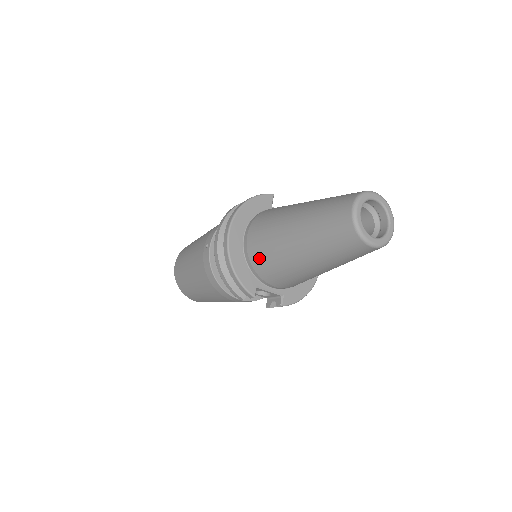
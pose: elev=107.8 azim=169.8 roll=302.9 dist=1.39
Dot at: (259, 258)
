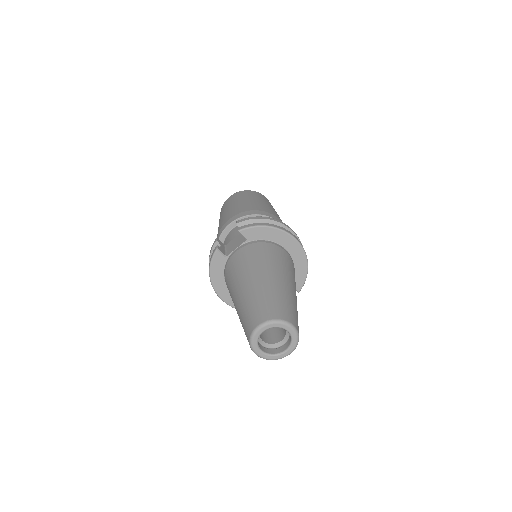
Dot at: occluded
